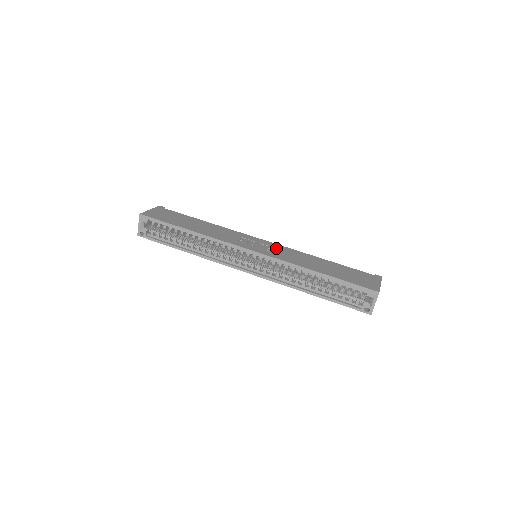
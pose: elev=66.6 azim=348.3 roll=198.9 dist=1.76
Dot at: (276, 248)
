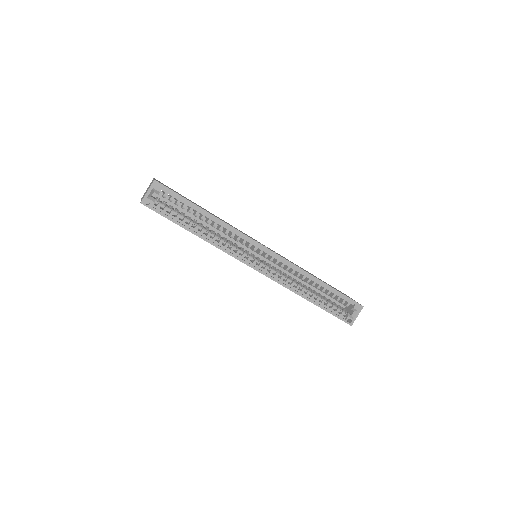
Dot at: occluded
